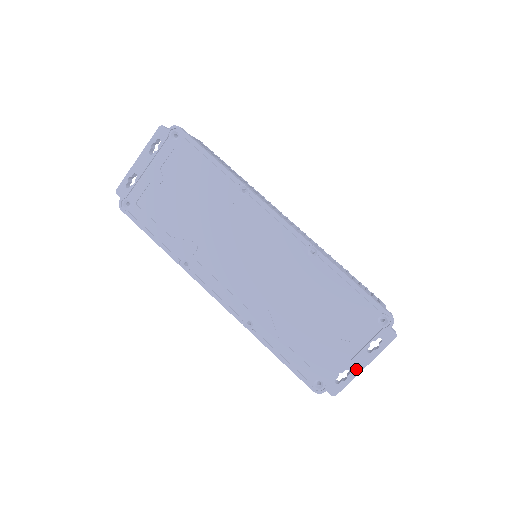
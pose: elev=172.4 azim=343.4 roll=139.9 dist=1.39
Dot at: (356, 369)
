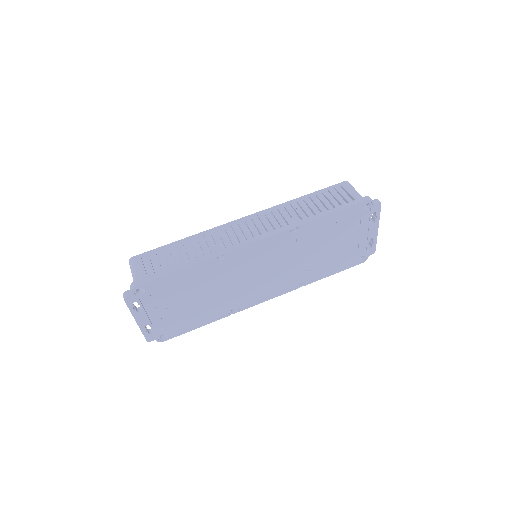
Dot at: (374, 234)
